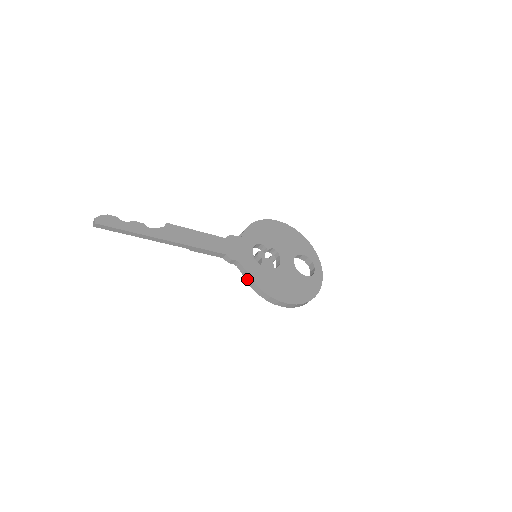
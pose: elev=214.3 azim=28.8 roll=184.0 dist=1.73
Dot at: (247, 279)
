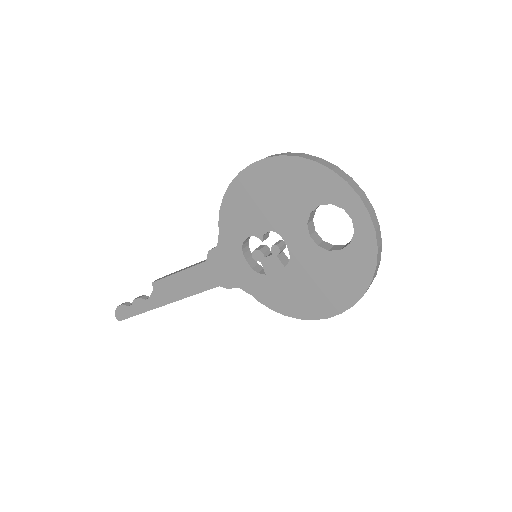
Dot at: occluded
